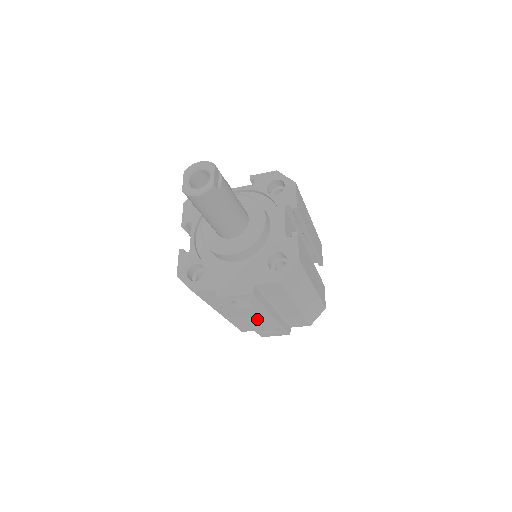
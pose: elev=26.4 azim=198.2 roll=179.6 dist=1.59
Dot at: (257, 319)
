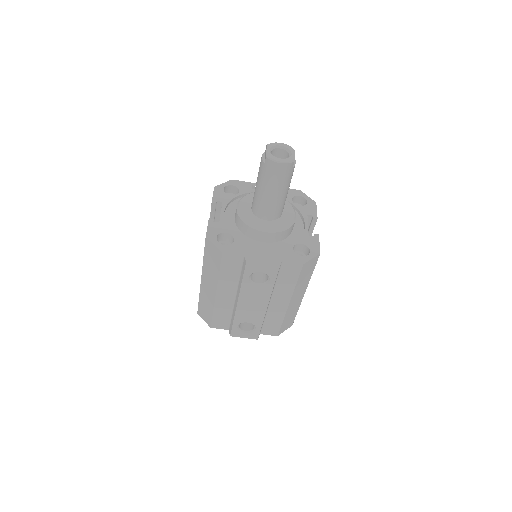
Dot at: (251, 306)
